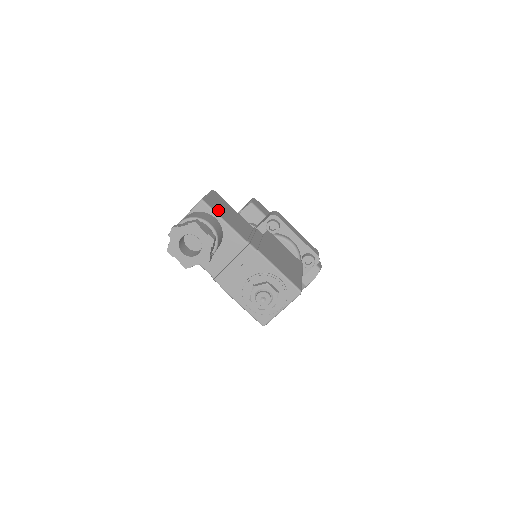
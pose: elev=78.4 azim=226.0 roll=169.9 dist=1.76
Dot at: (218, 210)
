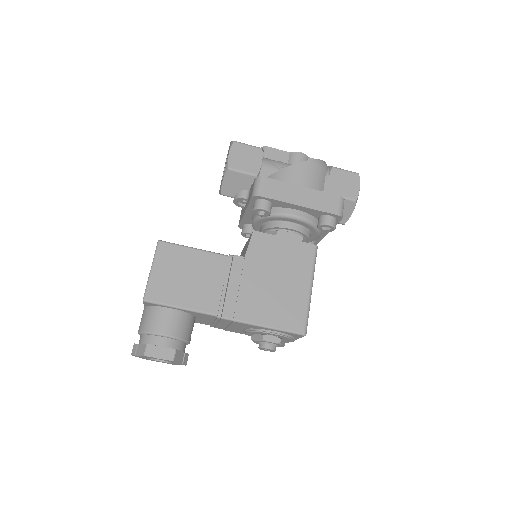
Dot at: (169, 294)
